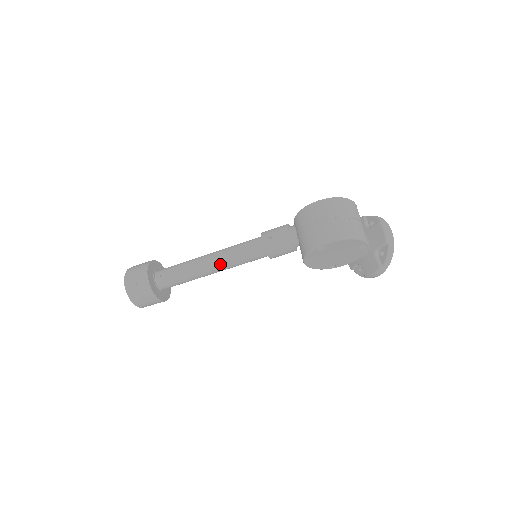
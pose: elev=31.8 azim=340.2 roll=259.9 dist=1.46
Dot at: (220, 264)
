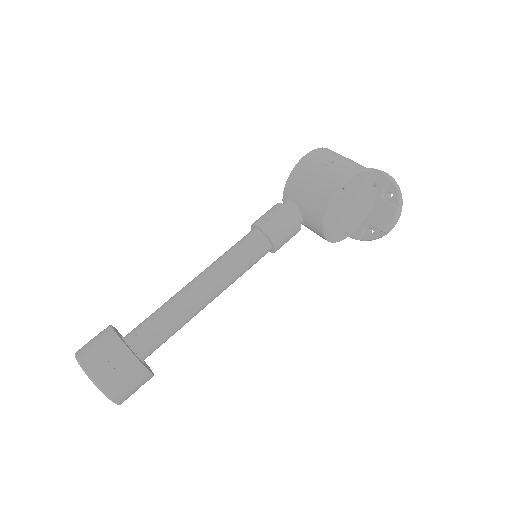
Dot at: (218, 280)
